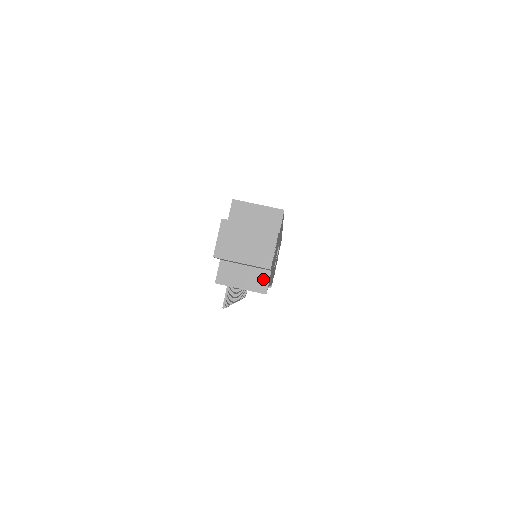
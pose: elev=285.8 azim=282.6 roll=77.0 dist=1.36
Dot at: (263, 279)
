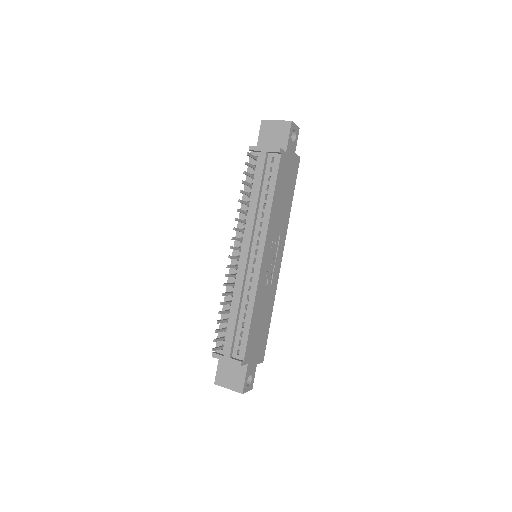
Dot at: occluded
